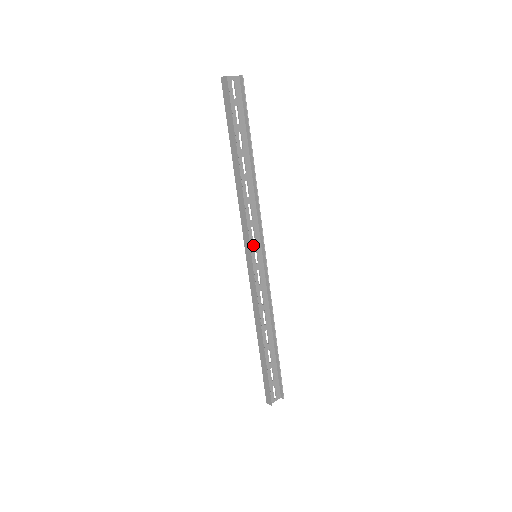
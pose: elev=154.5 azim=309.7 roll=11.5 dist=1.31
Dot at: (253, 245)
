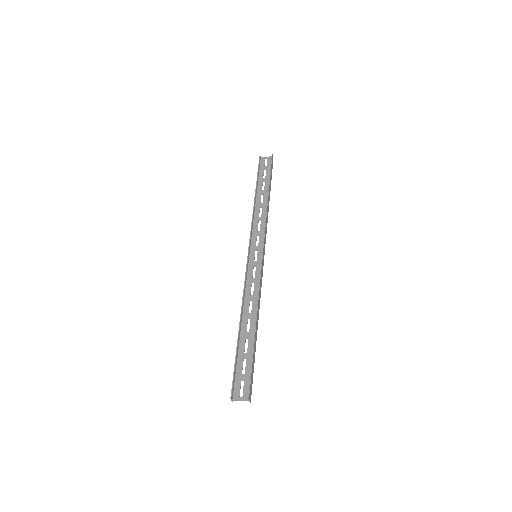
Dot at: (255, 248)
